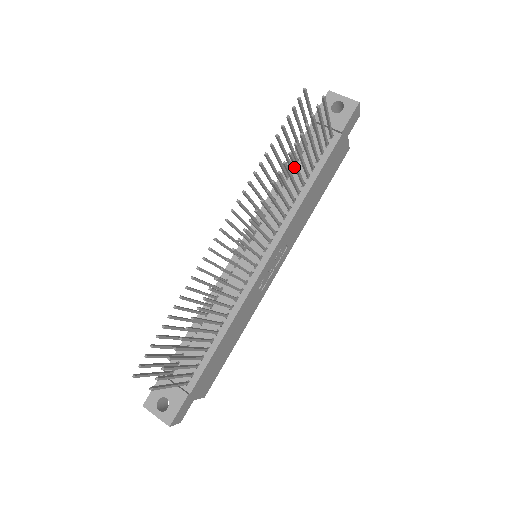
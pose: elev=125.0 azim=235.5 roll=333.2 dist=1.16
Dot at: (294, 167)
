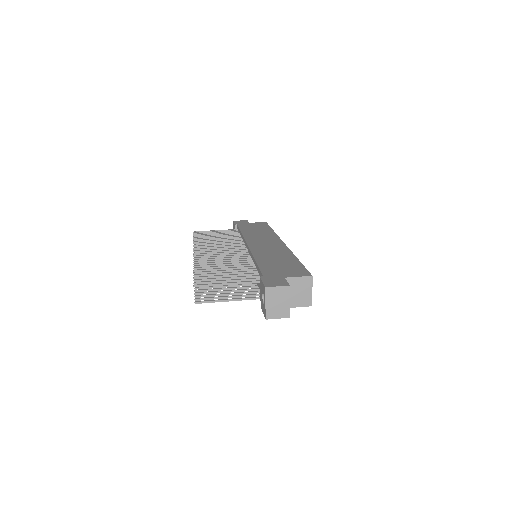
Dot at: occluded
